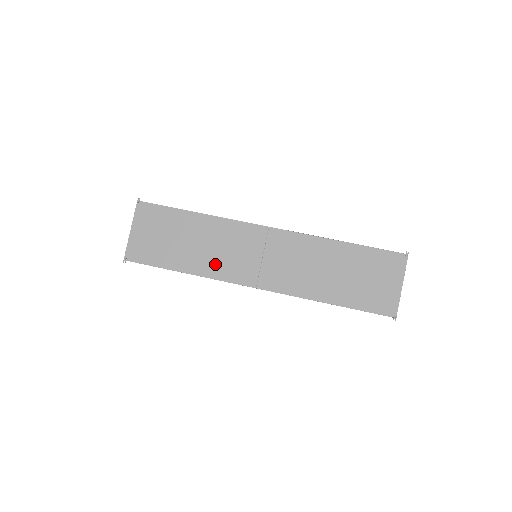
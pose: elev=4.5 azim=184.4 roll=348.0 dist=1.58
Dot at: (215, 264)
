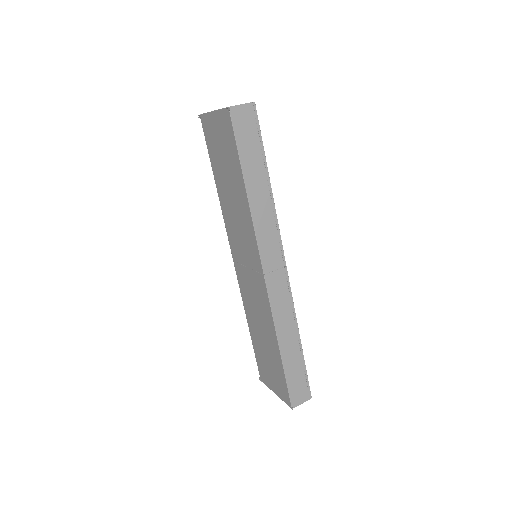
Dot at: (229, 218)
